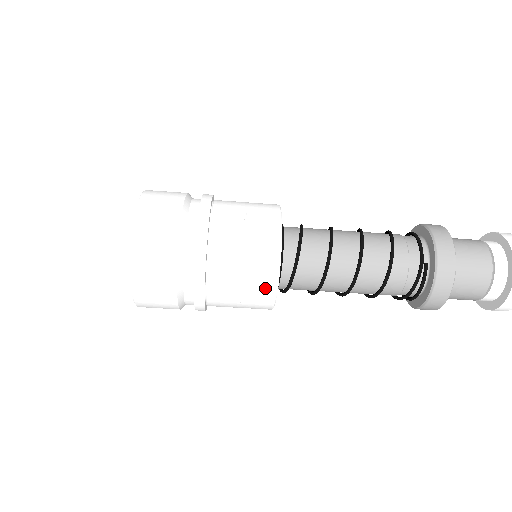
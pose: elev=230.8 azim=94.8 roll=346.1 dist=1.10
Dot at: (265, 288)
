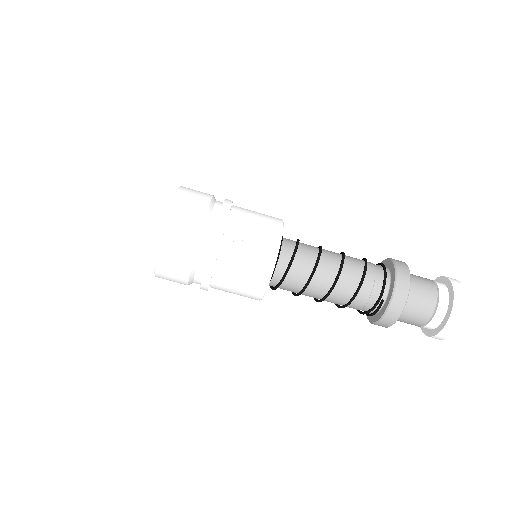
Dot at: (254, 294)
